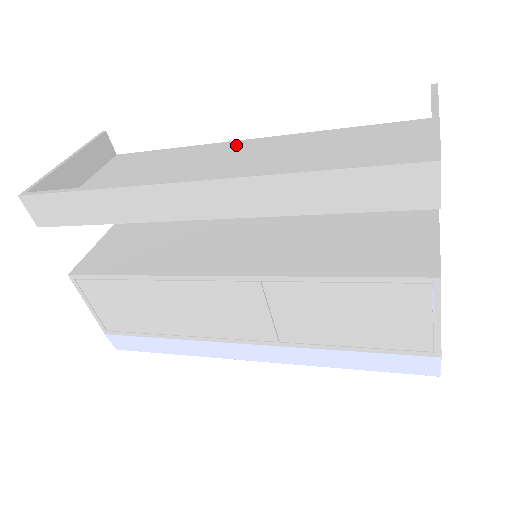
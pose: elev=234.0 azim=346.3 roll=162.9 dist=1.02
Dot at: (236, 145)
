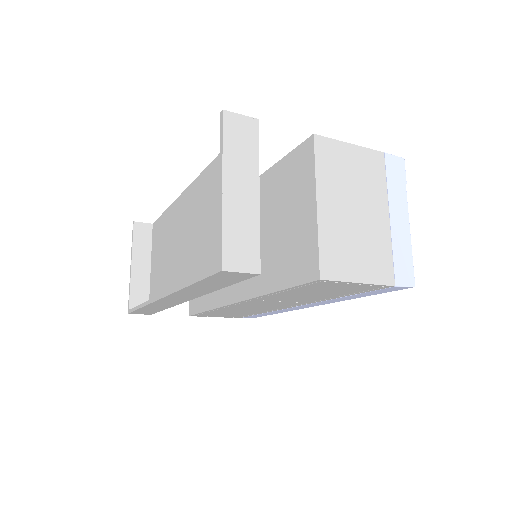
Dot at: (184, 199)
